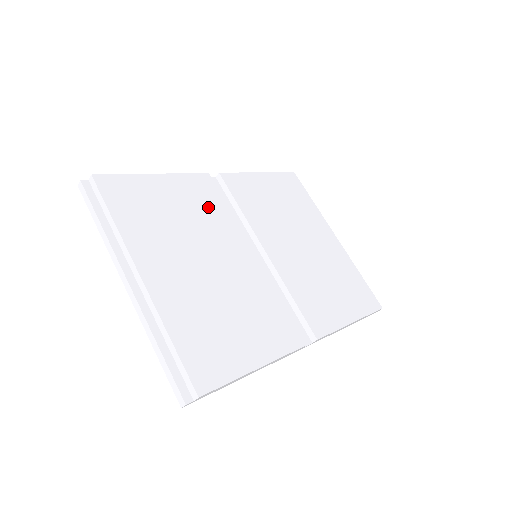
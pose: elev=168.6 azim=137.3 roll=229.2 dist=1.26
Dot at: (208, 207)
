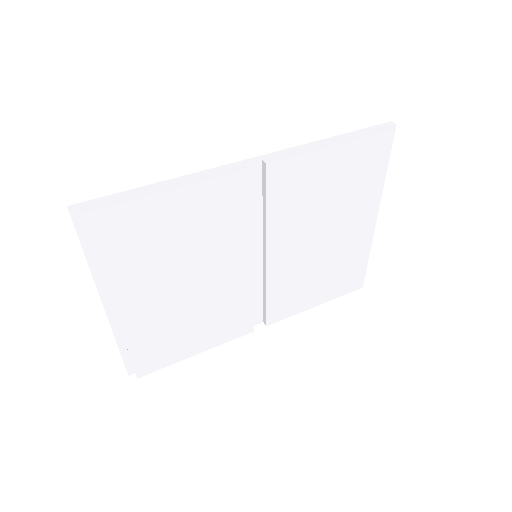
Dot at: (223, 221)
